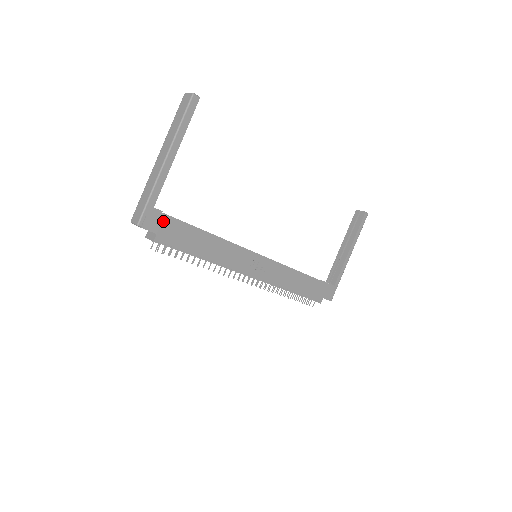
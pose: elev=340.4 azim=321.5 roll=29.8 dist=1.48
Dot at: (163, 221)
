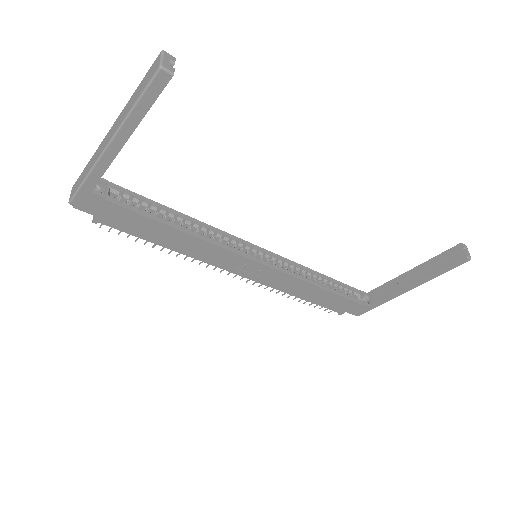
Dot at: (106, 207)
